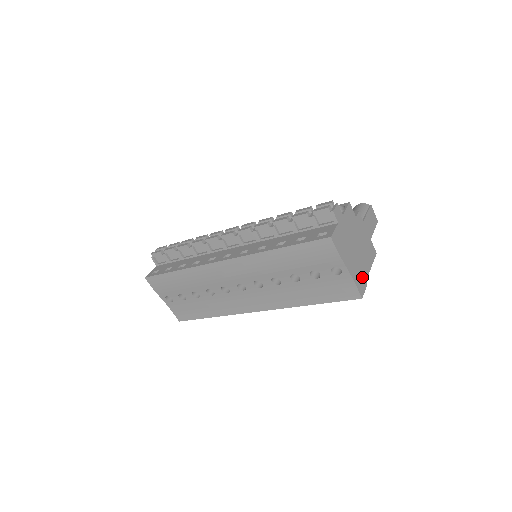
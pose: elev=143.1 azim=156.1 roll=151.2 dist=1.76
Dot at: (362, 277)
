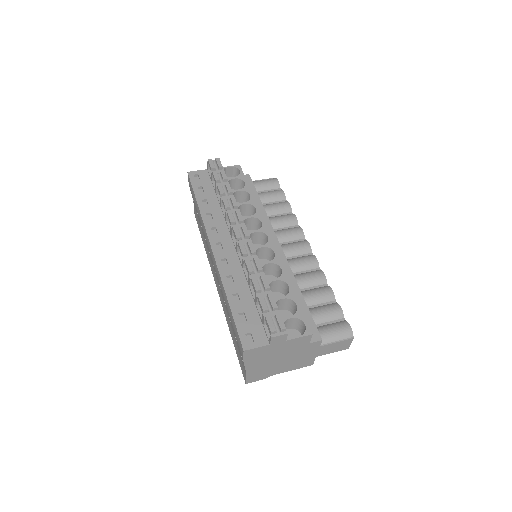
Dot at: (264, 374)
